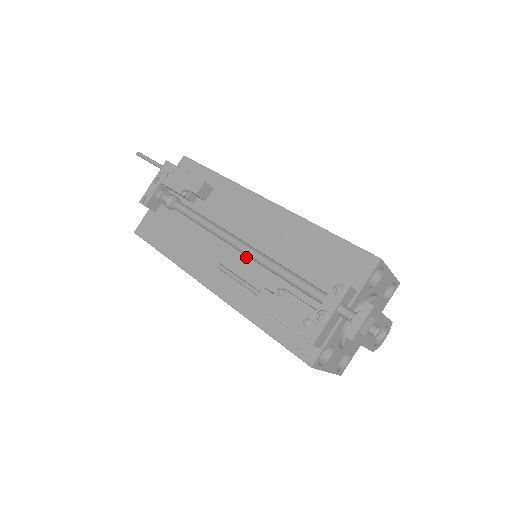
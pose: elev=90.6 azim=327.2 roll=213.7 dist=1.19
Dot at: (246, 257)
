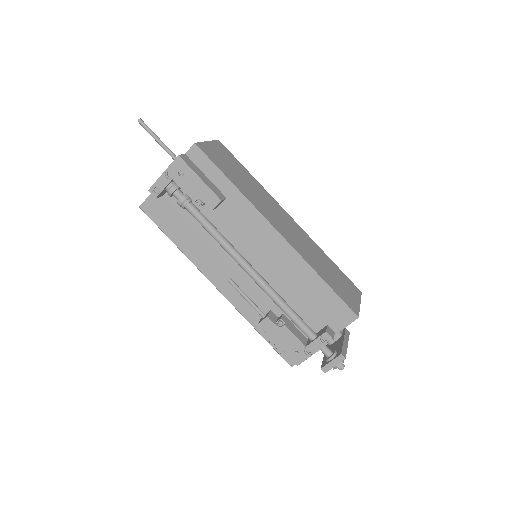
Dot at: occluded
